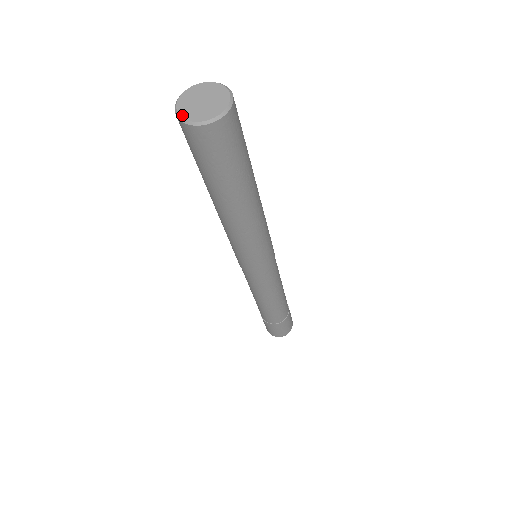
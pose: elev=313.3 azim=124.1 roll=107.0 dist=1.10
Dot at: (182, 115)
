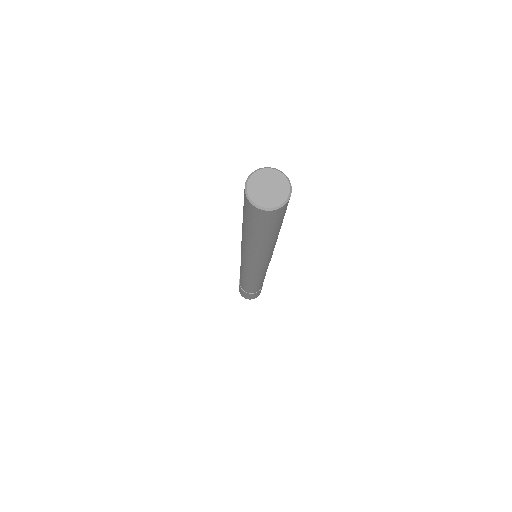
Dot at: (265, 206)
